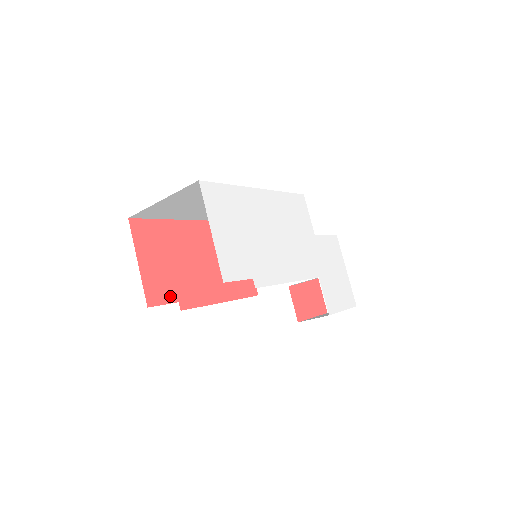
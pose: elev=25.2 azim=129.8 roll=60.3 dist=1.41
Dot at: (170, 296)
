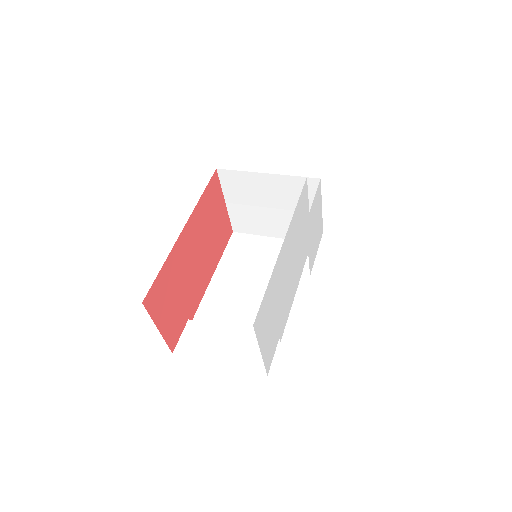
Dot at: (183, 323)
